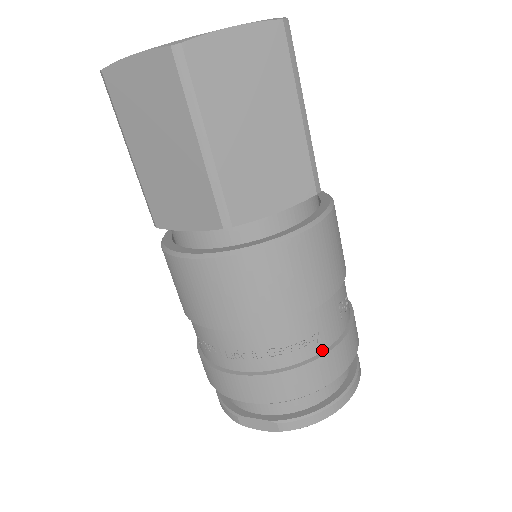
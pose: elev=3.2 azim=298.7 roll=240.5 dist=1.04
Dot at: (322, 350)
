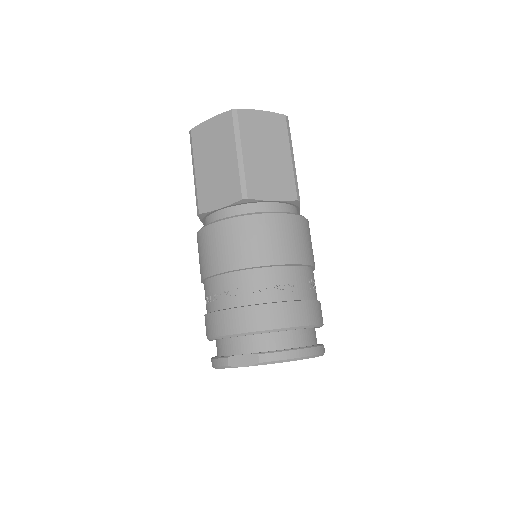
Dot at: (295, 299)
